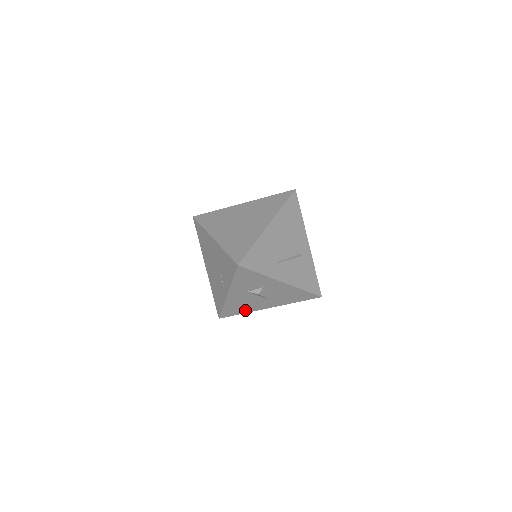
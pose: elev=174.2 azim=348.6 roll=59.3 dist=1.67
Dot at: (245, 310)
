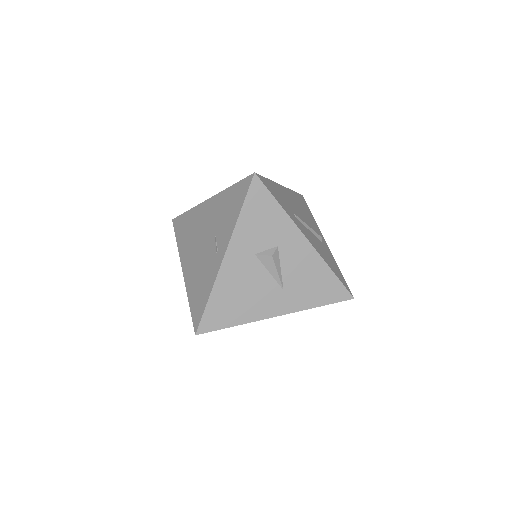
Dot at: (241, 315)
